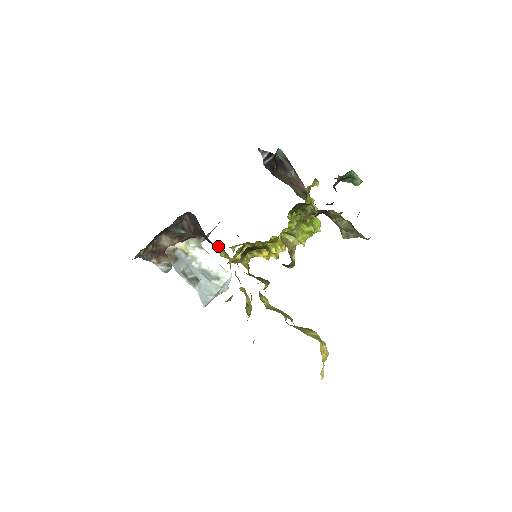
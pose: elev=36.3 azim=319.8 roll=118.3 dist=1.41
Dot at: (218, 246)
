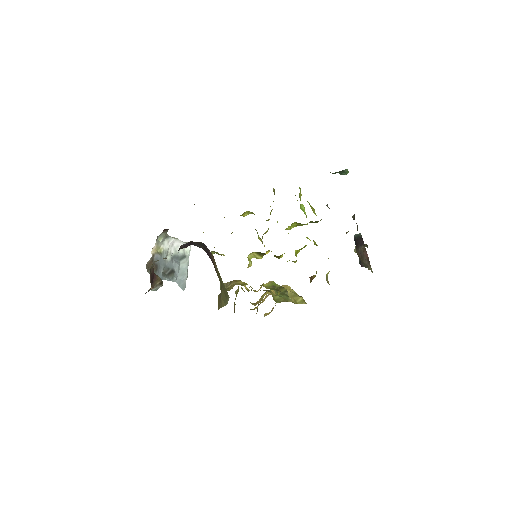
Dot at: (212, 251)
